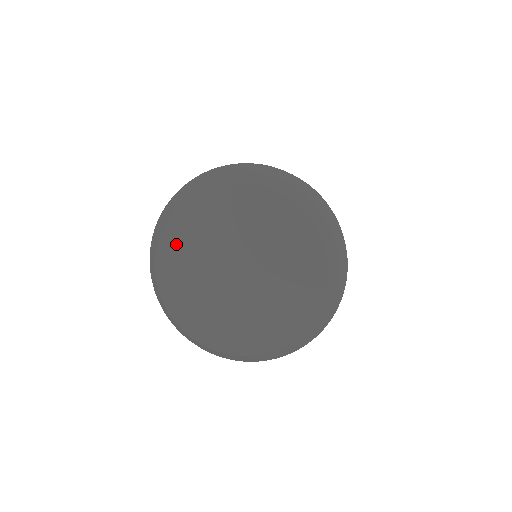
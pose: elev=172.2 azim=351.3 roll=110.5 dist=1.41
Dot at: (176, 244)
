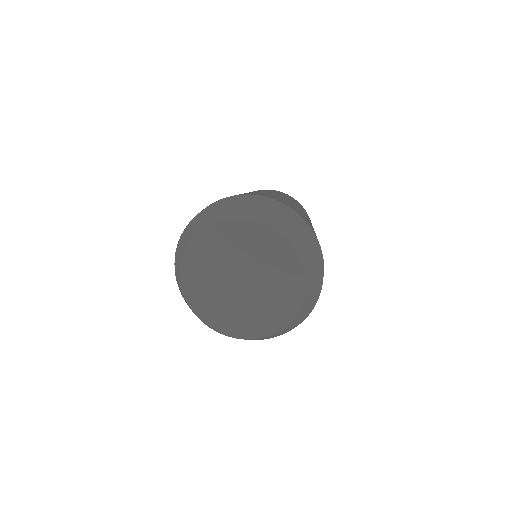
Dot at: (193, 269)
